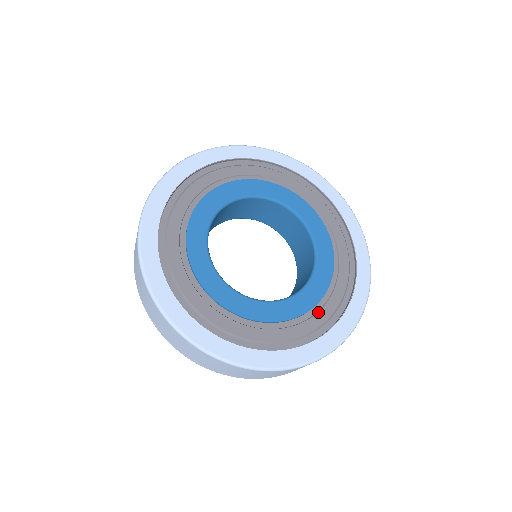
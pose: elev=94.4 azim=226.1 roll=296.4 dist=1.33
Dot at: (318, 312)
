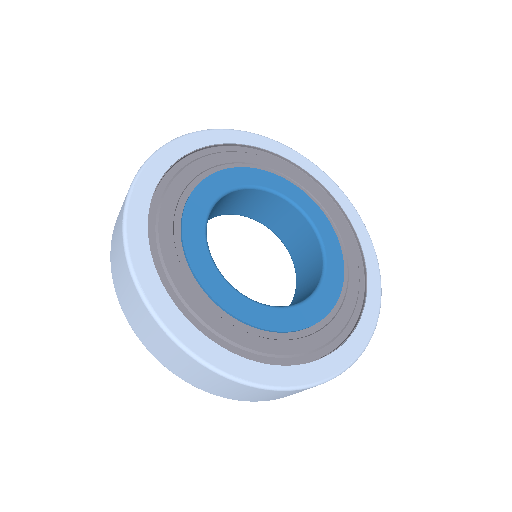
Dot at: (349, 280)
